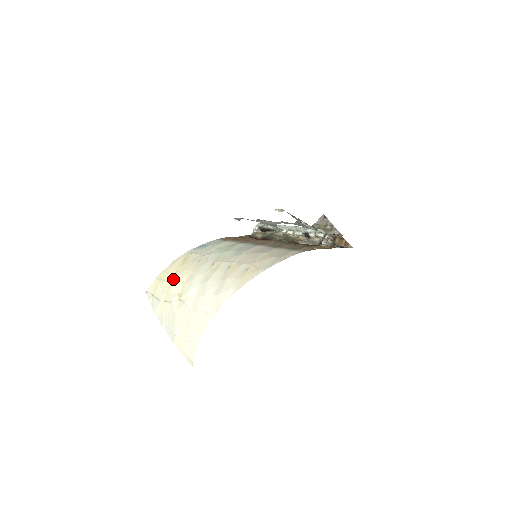
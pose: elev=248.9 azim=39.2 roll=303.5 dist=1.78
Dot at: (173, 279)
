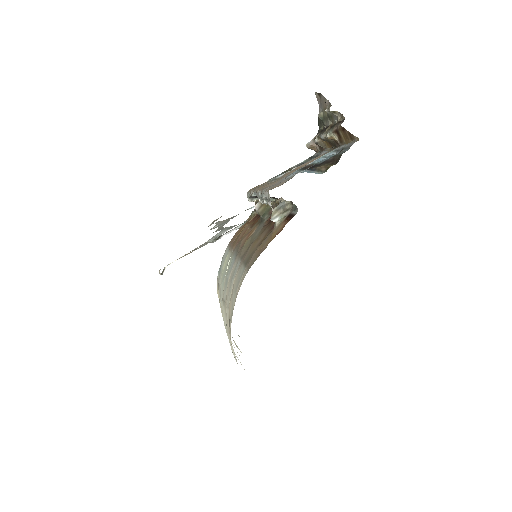
Dot at: occluded
